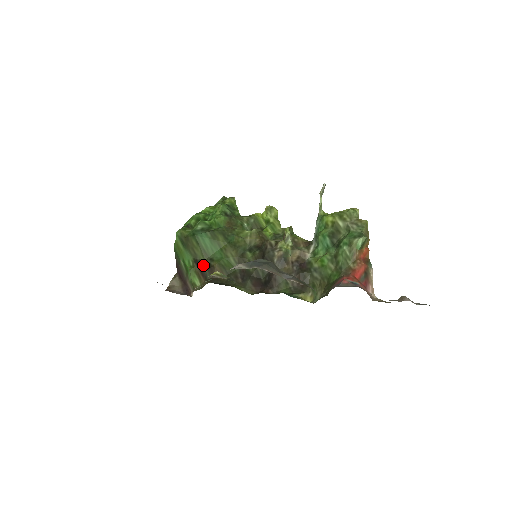
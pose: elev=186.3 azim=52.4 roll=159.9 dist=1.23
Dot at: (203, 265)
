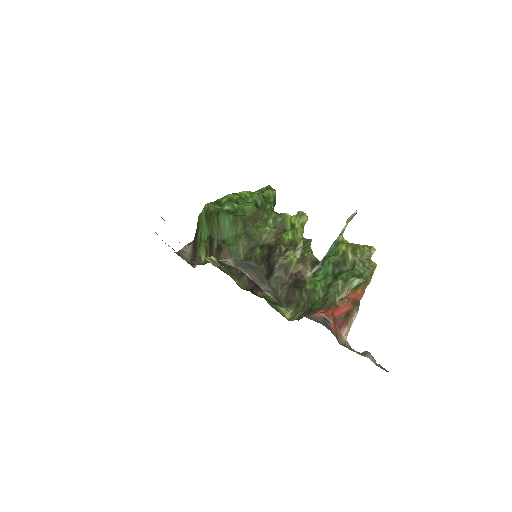
Dot at: (214, 244)
